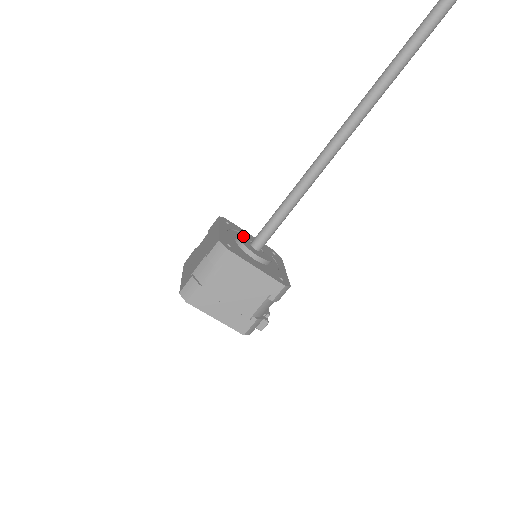
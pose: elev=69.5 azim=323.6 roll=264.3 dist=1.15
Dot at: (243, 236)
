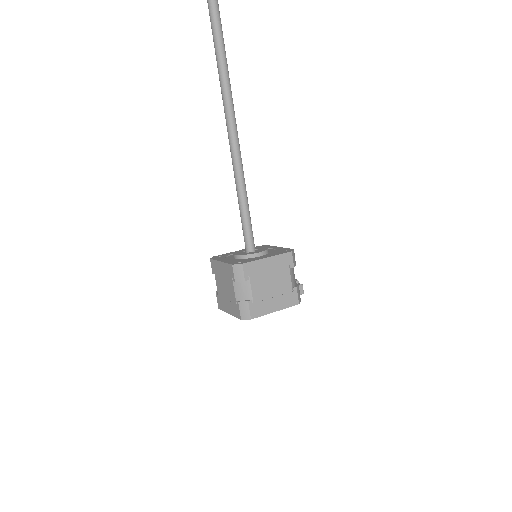
Dot at: (237, 253)
